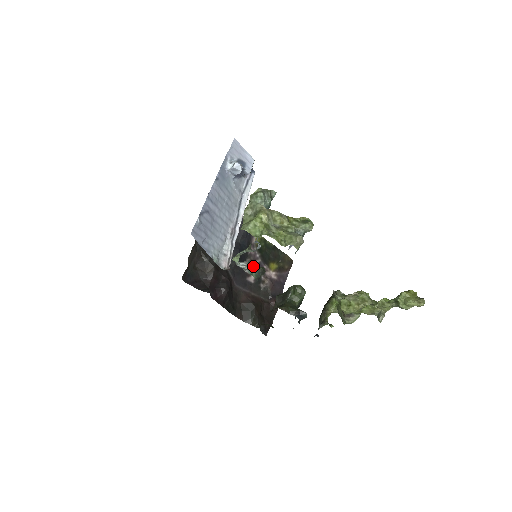
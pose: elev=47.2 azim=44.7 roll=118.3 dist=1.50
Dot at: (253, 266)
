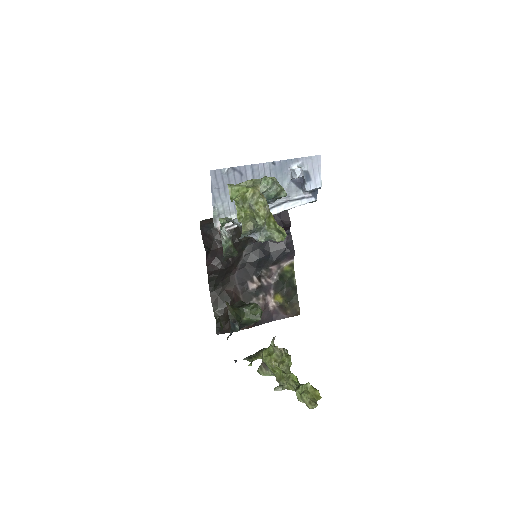
Dot at: (231, 242)
